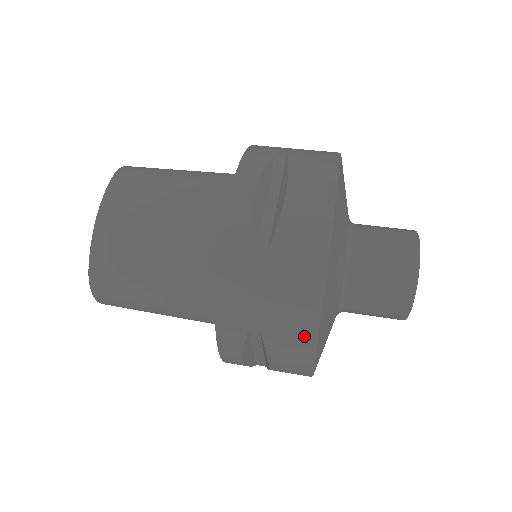
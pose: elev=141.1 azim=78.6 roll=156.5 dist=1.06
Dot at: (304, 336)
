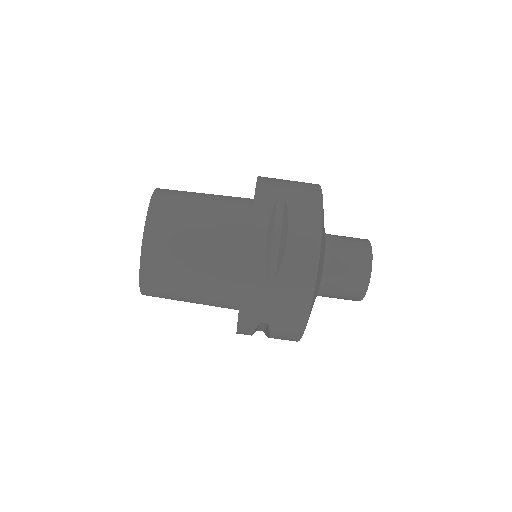
Dot at: (297, 326)
